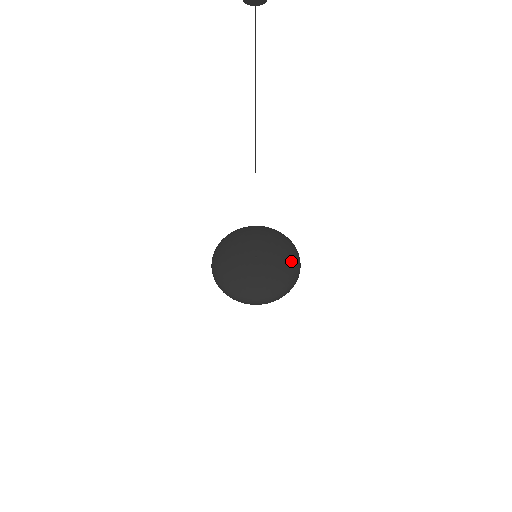
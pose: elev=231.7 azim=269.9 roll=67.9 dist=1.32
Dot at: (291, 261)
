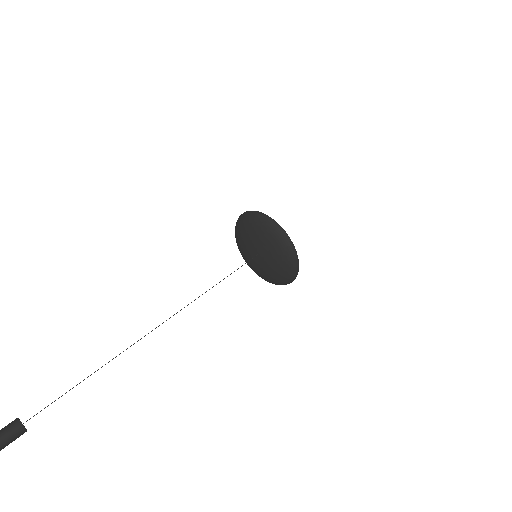
Dot at: (280, 247)
